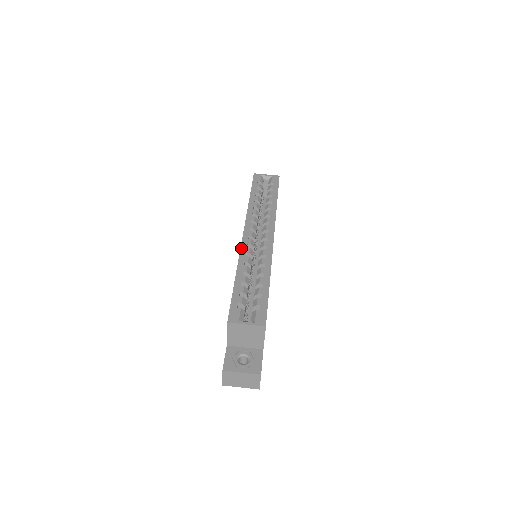
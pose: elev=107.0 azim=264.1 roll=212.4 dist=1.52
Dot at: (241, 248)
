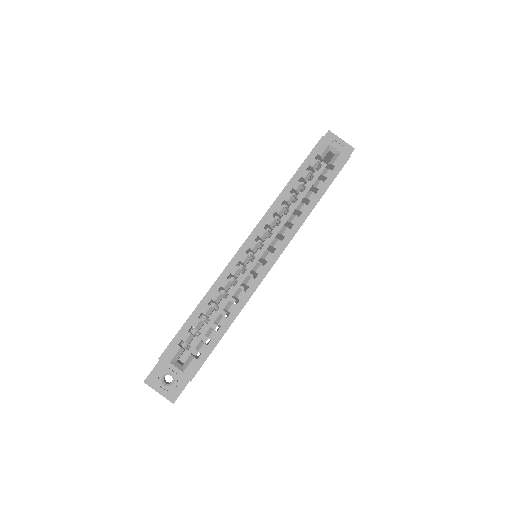
Dot at: (229, 263)
